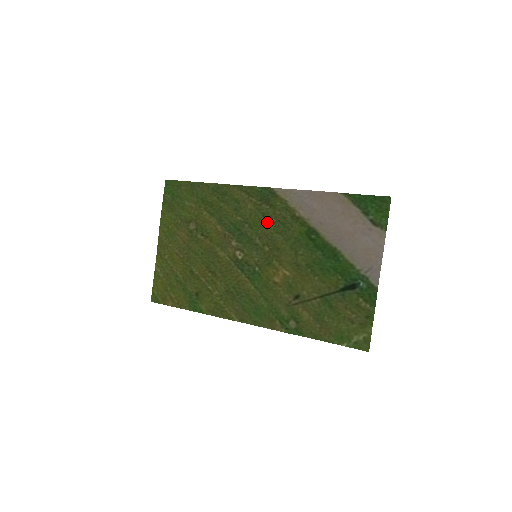
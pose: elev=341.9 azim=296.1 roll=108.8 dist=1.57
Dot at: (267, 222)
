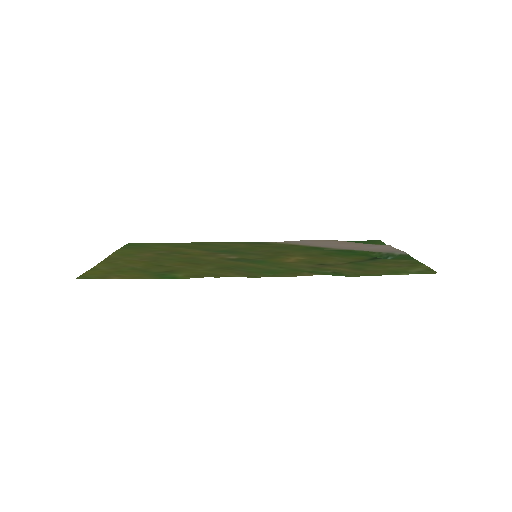
Dot at: (263, 247)
